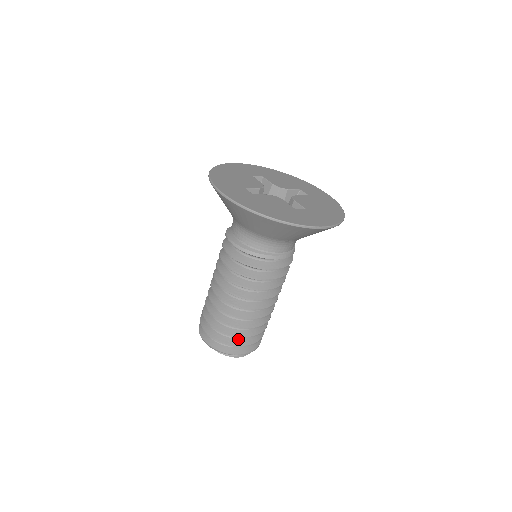
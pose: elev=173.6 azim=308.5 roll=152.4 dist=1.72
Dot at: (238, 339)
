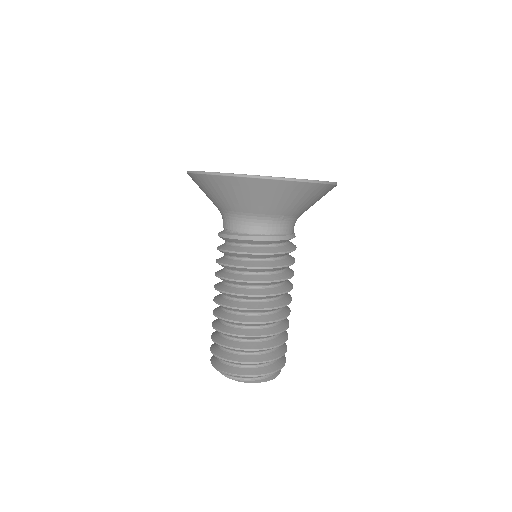
Dot at: (242, 355)
